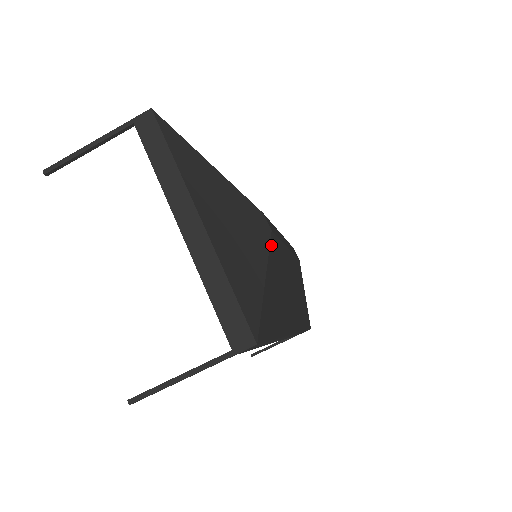
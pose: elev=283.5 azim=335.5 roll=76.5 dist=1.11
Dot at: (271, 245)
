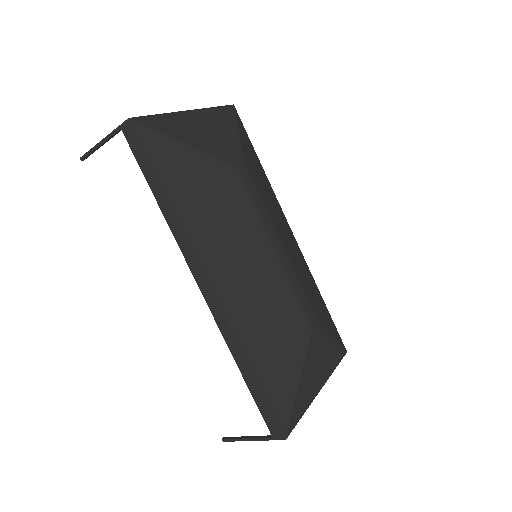
Dot at: (225, 166)
